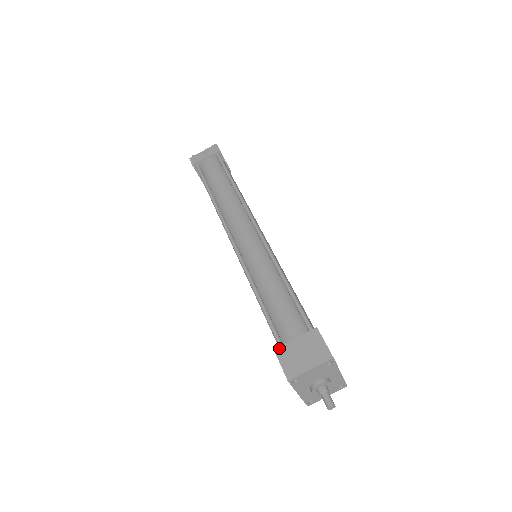
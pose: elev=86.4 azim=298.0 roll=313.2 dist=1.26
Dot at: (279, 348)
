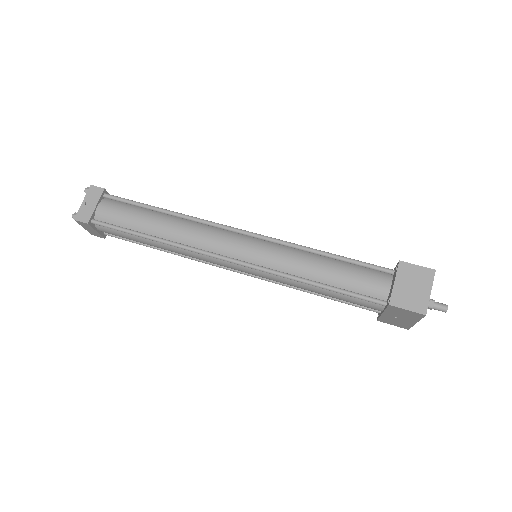
Dot at: (391, 300)
